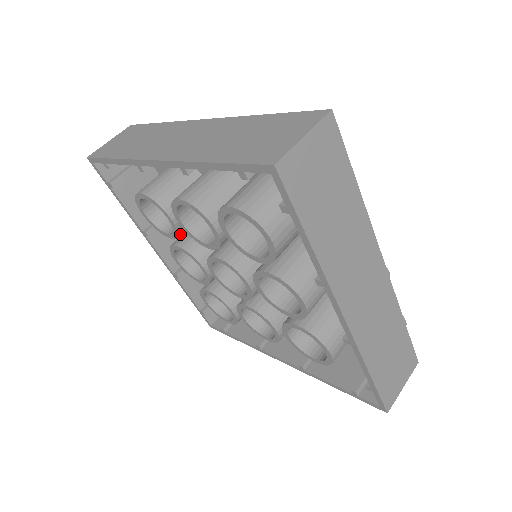
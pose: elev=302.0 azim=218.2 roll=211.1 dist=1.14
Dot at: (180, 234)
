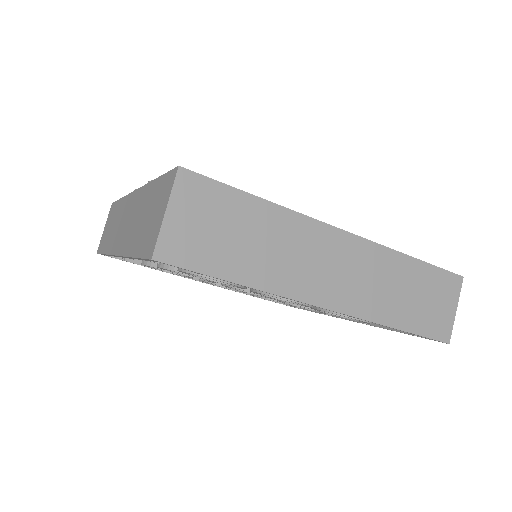
Dot at: occluded
